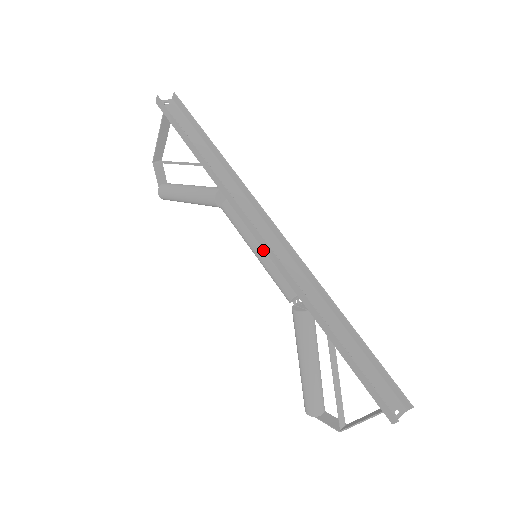
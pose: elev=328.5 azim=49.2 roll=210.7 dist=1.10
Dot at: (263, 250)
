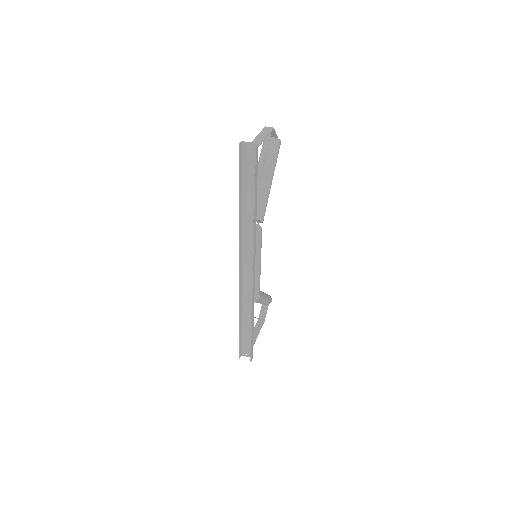
Dot at: occluded
